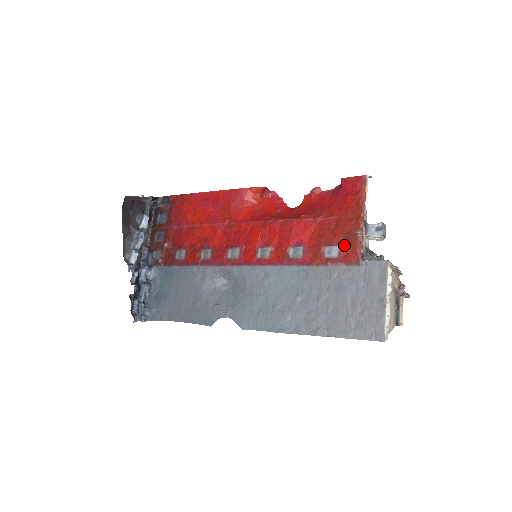
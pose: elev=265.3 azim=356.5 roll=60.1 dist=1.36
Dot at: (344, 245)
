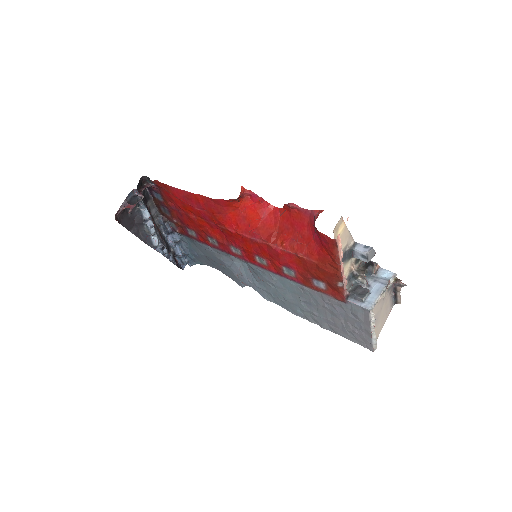
Dot at: (329, 285)
